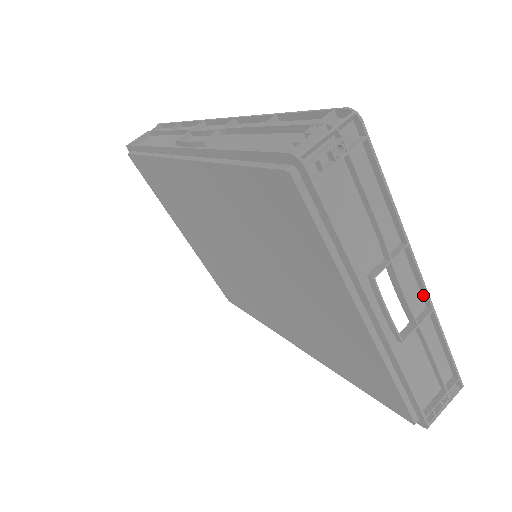
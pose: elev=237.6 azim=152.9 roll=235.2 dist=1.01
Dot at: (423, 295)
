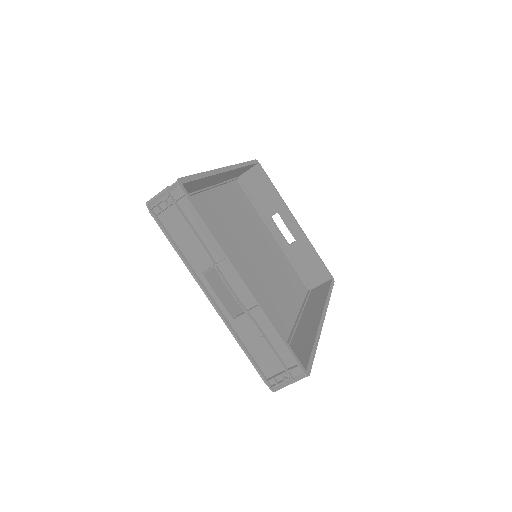
Dot at: (252, 294)
